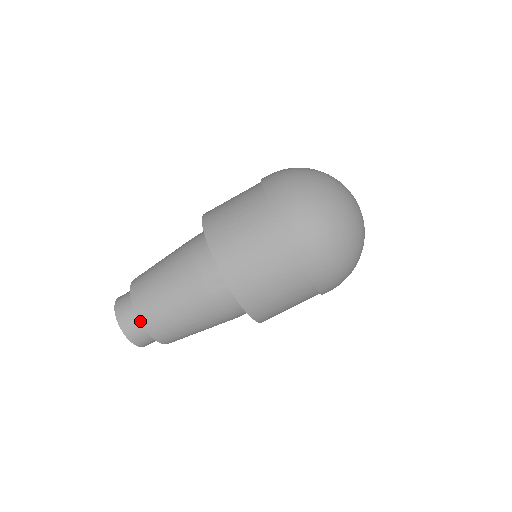
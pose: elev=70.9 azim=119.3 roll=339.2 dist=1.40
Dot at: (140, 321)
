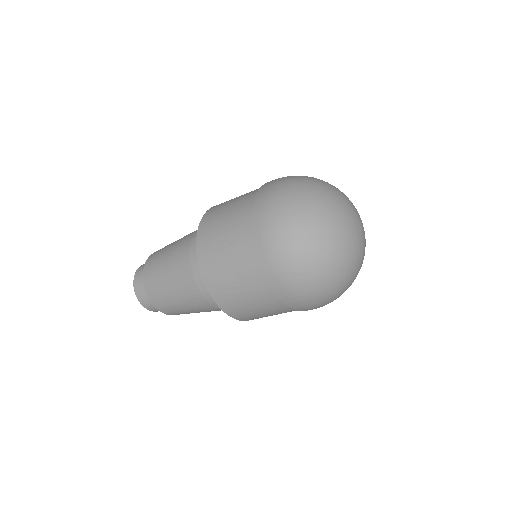
Dot at: (148, 298)
